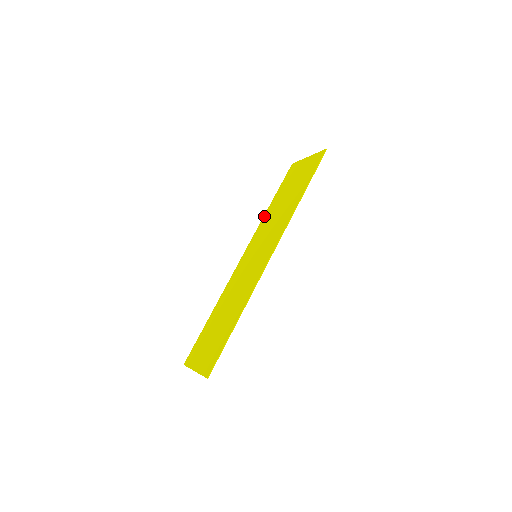
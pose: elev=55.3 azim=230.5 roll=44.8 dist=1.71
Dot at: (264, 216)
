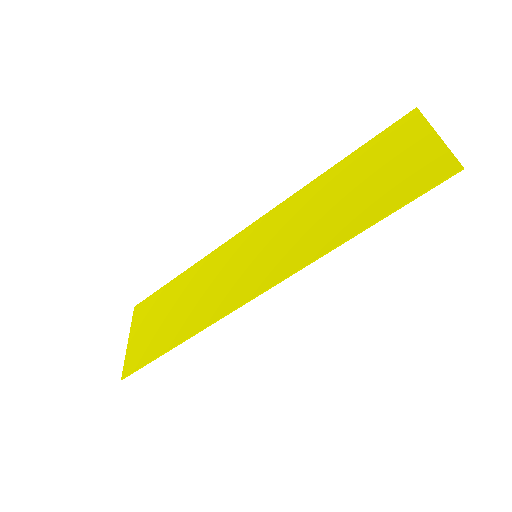
Dot at: (314, 181)
